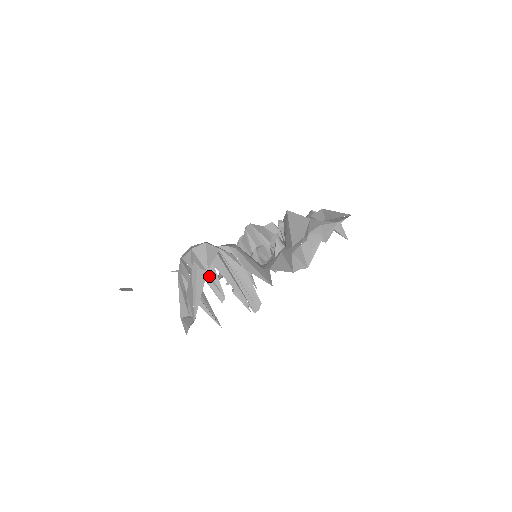
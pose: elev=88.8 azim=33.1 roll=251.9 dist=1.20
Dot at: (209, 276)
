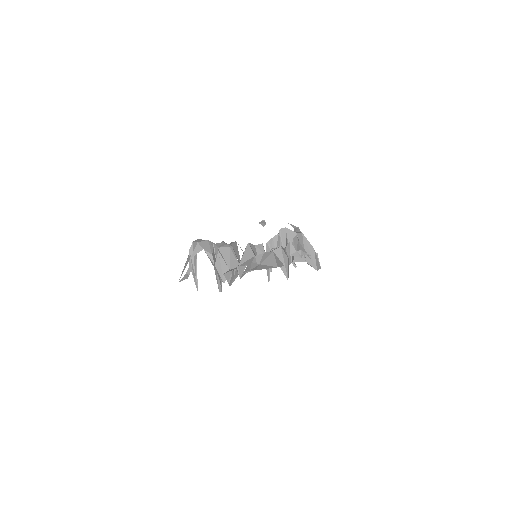
Dot at: (193, 261)
